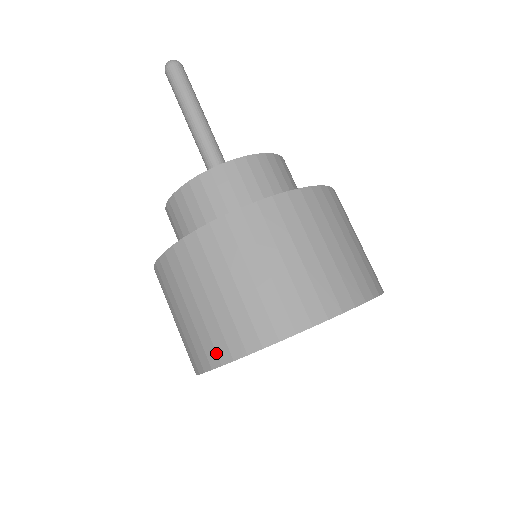
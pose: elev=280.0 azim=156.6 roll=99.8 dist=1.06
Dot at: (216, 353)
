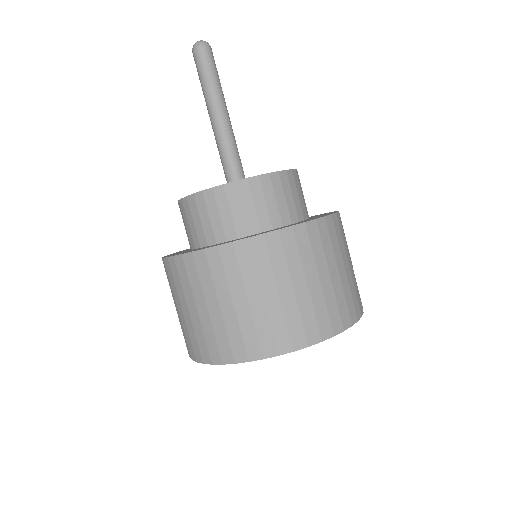
Dot at: occluded
